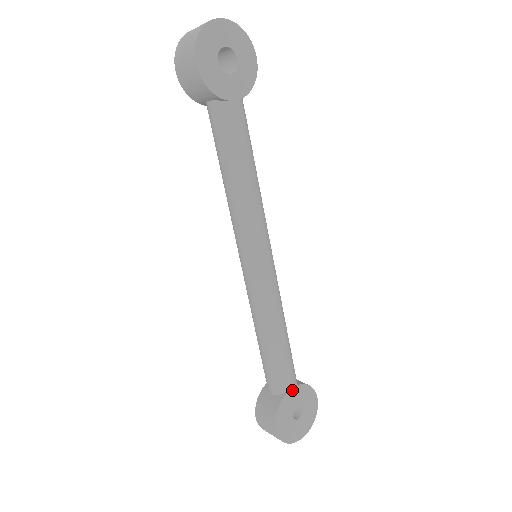
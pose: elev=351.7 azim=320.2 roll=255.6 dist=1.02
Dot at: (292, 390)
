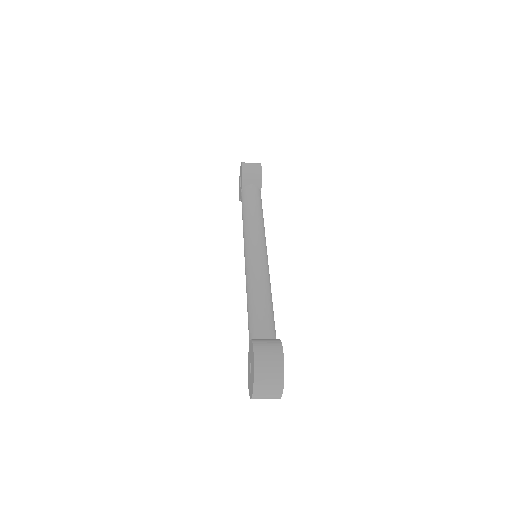
Dot at: occluded
